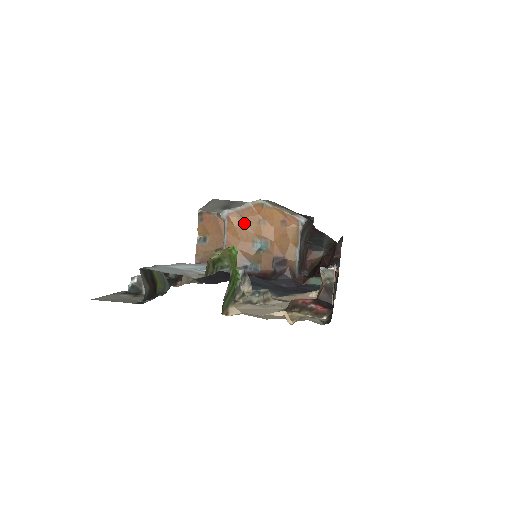
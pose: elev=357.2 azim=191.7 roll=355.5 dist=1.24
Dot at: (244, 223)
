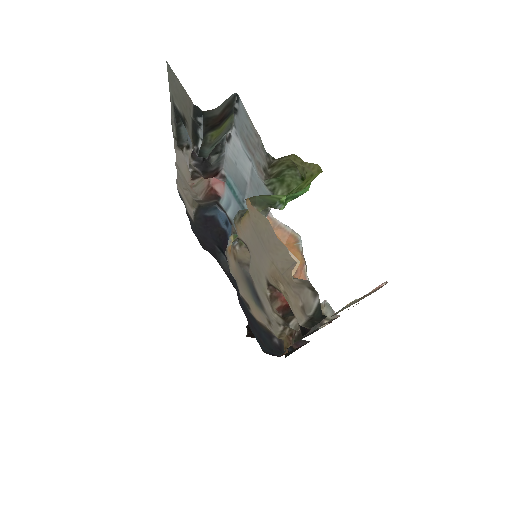
Dot at: occluded
